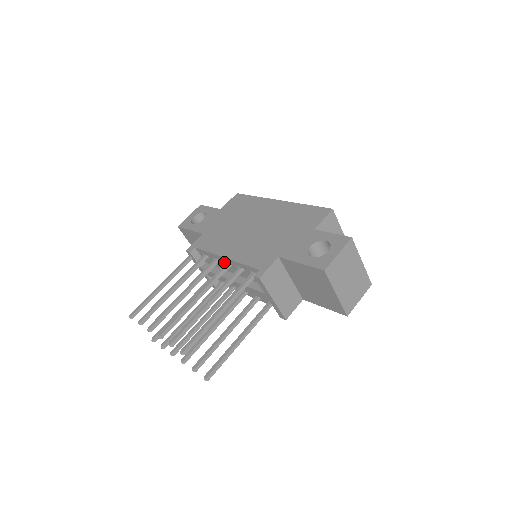
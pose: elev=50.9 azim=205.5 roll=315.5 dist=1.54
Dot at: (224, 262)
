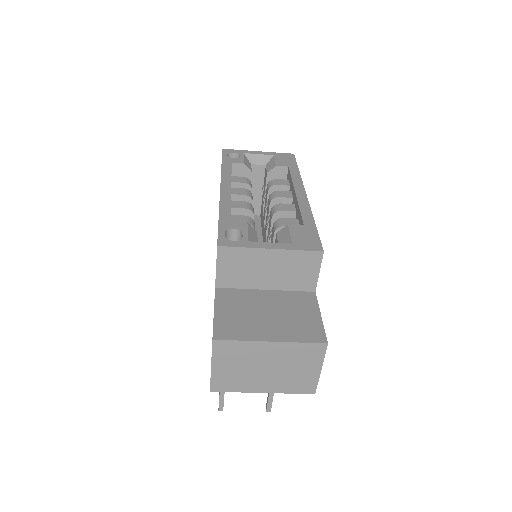
Dot at: occluded
